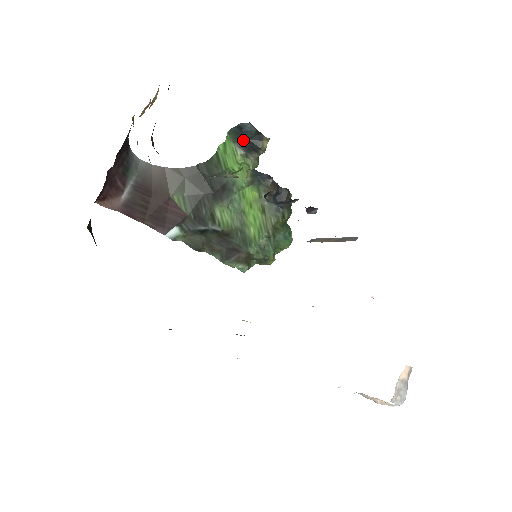
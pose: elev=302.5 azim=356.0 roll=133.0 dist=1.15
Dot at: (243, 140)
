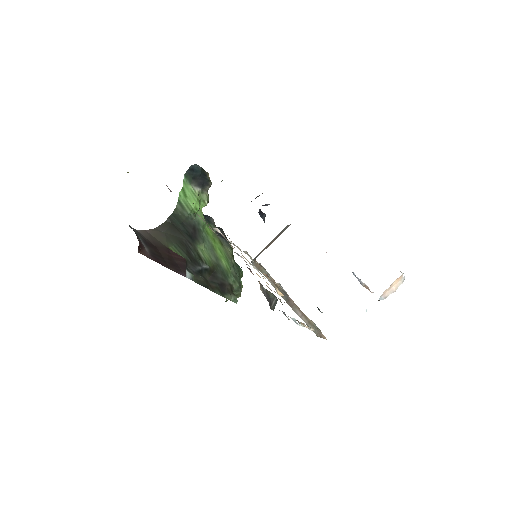
Dot at: (196, 179)
